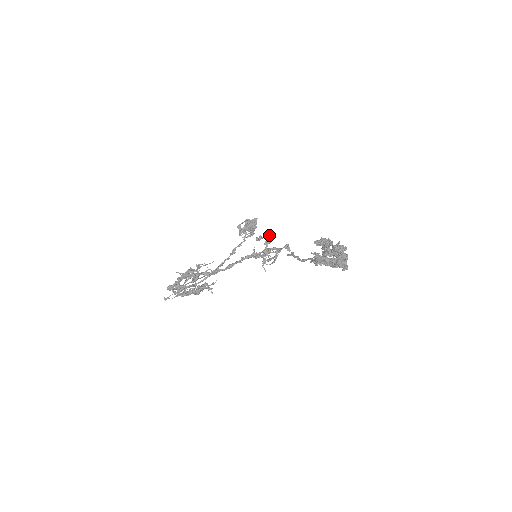
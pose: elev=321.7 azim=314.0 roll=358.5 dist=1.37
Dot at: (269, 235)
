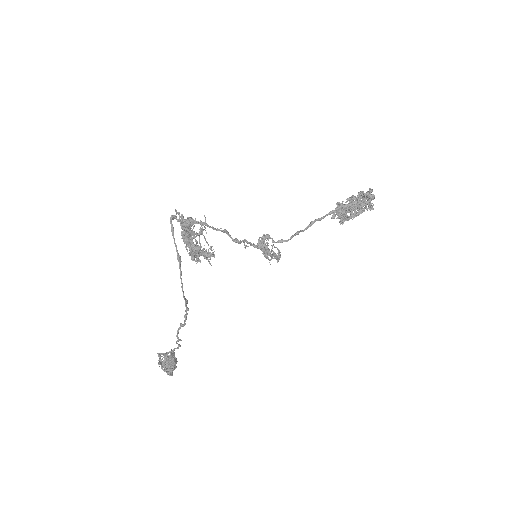
Dot at: occluded
